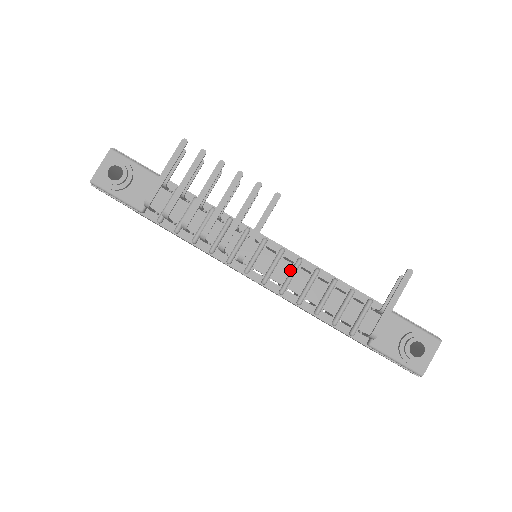
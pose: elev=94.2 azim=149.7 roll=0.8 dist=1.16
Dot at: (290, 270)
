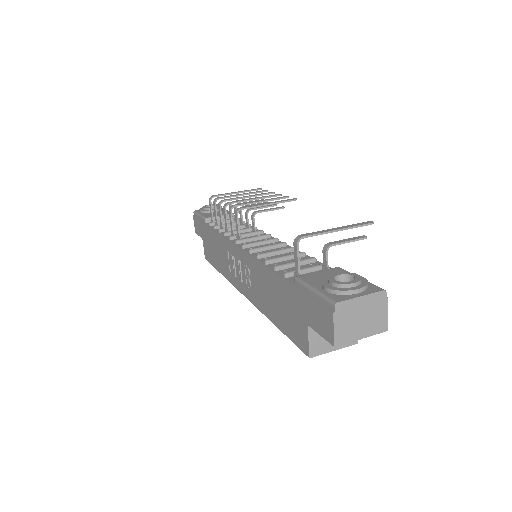
Dot at: (272, 247)
